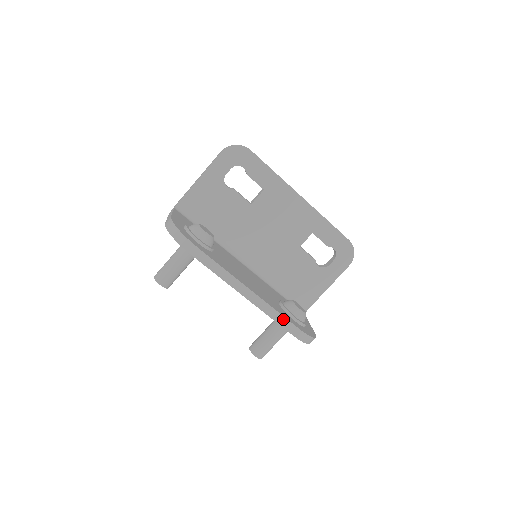
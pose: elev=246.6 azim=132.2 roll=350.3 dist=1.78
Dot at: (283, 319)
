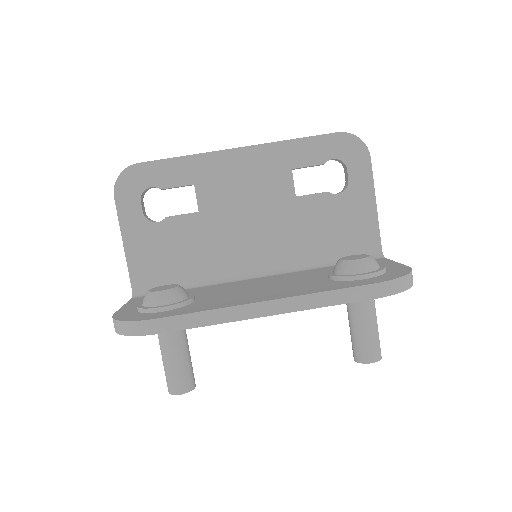
Dot at: (341, 293)
